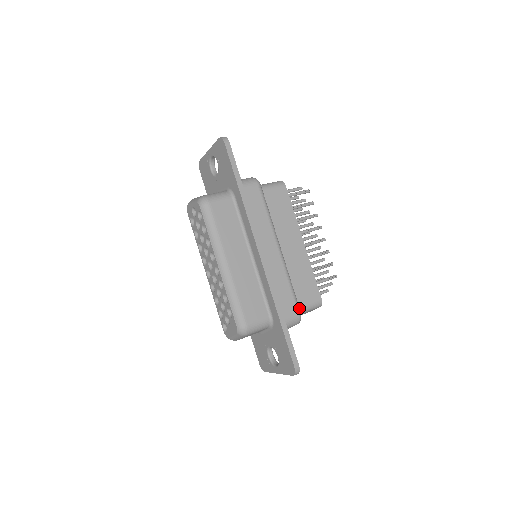
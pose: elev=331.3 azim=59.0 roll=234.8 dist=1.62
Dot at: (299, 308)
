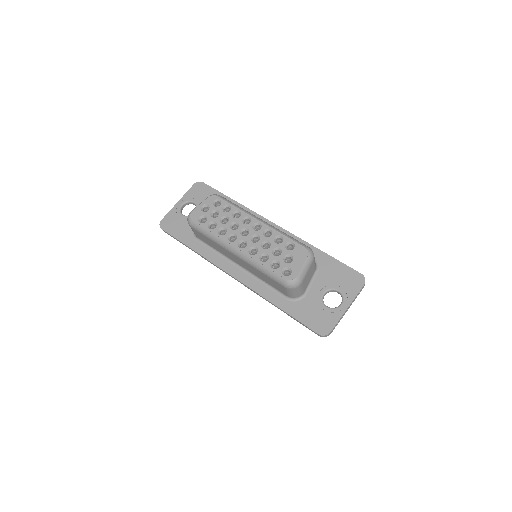
Dot at: occluded
